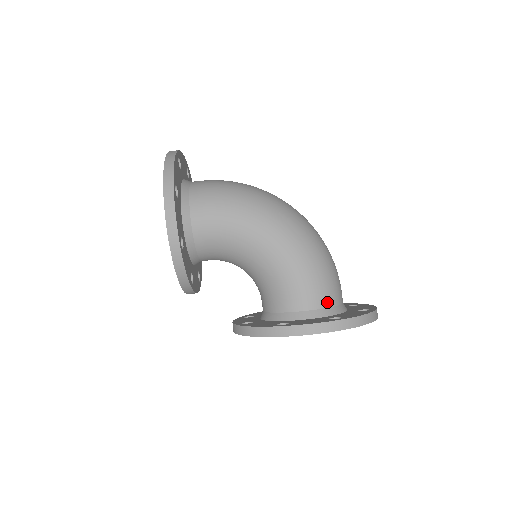
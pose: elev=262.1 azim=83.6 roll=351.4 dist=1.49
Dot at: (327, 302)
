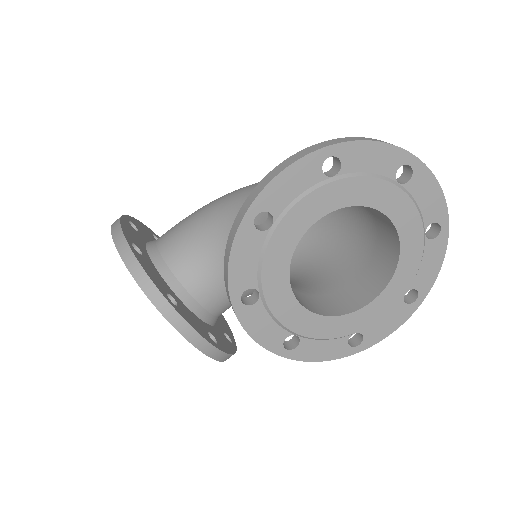
Dot at: occluded
